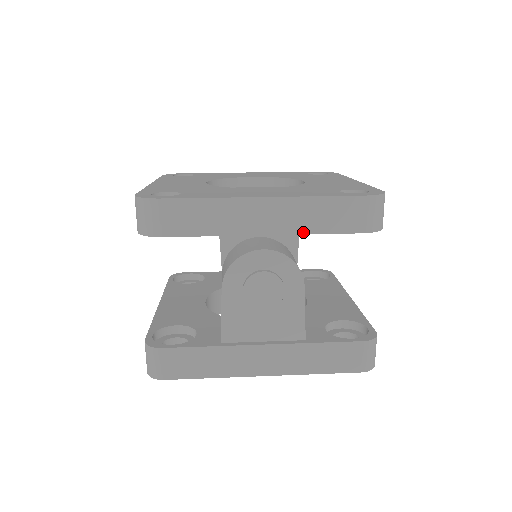
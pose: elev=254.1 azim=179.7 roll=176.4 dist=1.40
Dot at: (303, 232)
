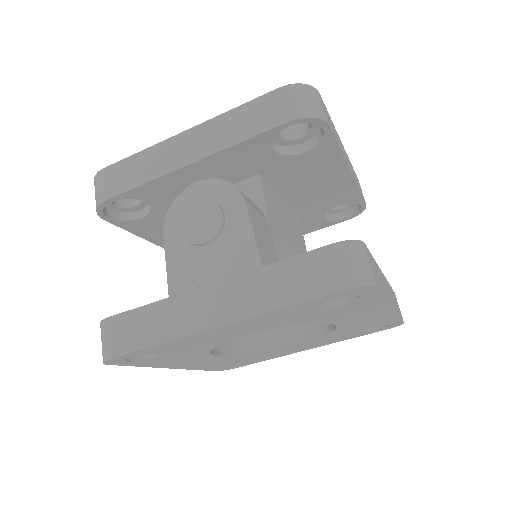
Dot at: (227, 146)
